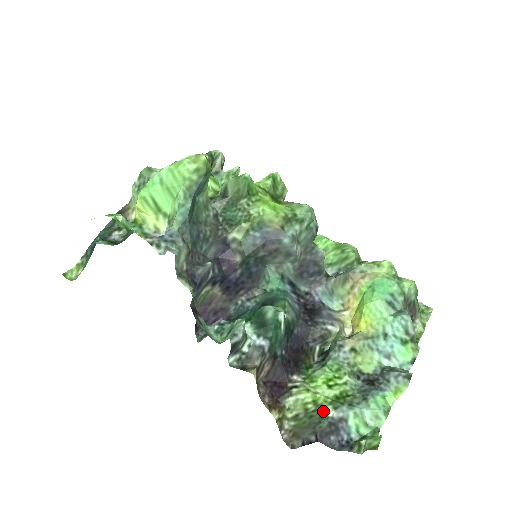
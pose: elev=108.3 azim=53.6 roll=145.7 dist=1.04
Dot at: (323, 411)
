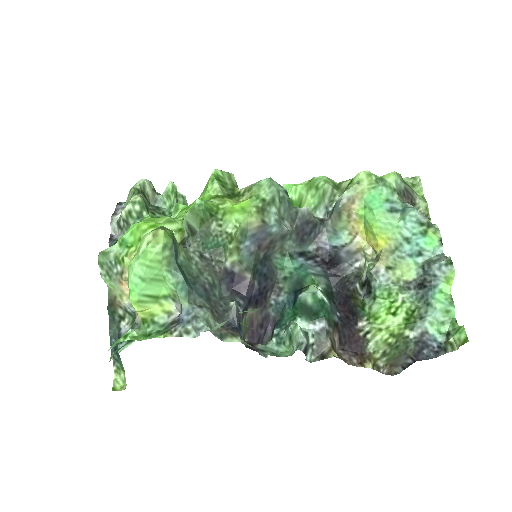
Dot at: (404, 337)
